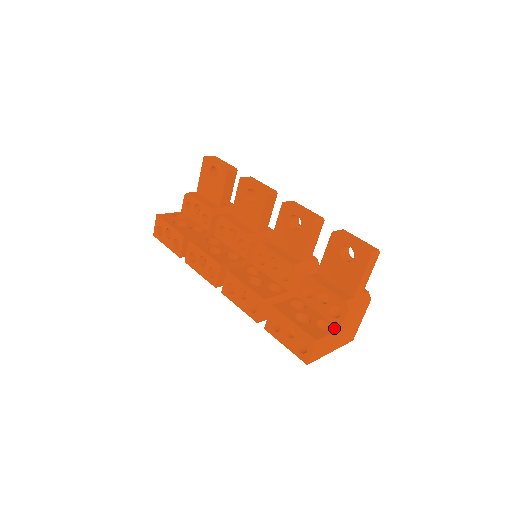
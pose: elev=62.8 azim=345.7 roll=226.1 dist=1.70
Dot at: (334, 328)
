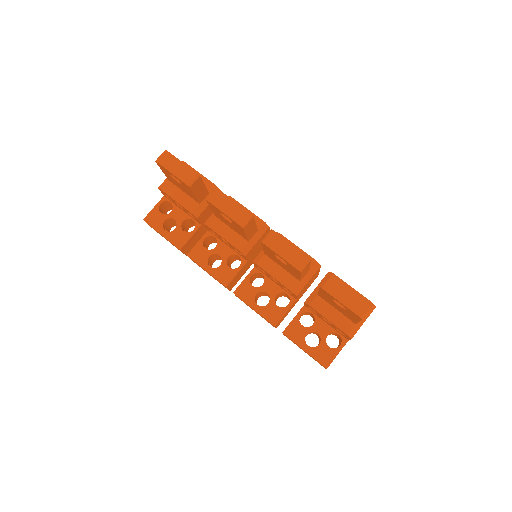
Dot at: (343, 342)
